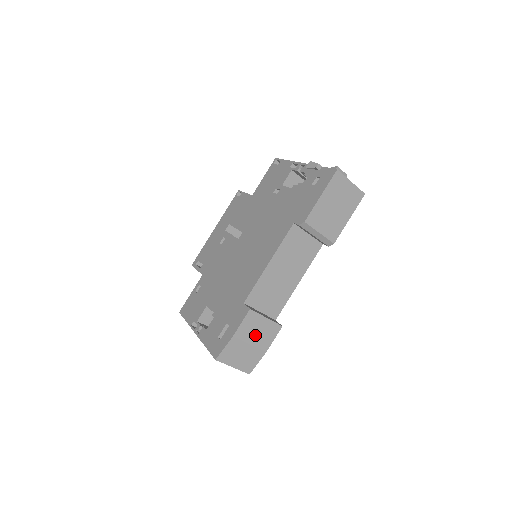
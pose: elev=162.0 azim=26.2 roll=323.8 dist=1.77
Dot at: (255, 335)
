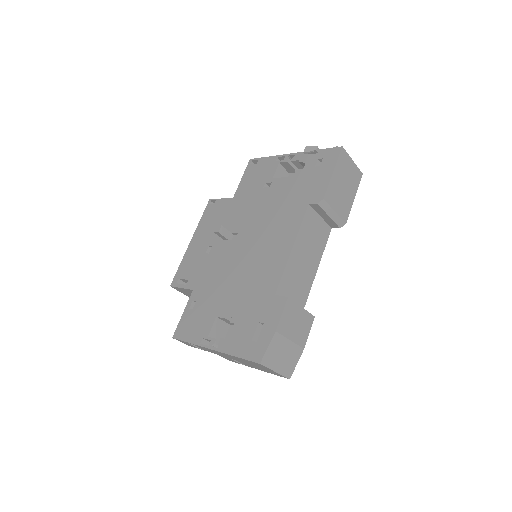
Dot at: (294, 329)
